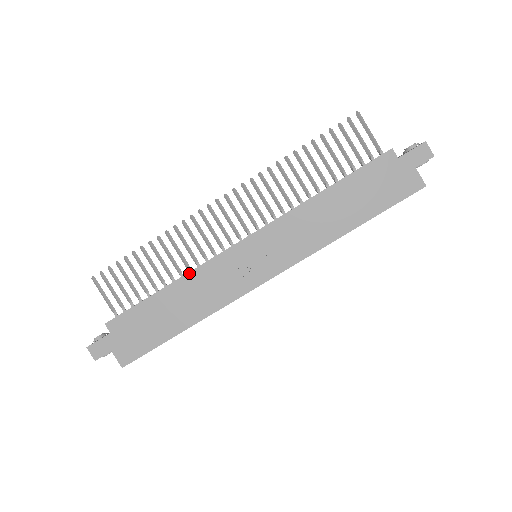
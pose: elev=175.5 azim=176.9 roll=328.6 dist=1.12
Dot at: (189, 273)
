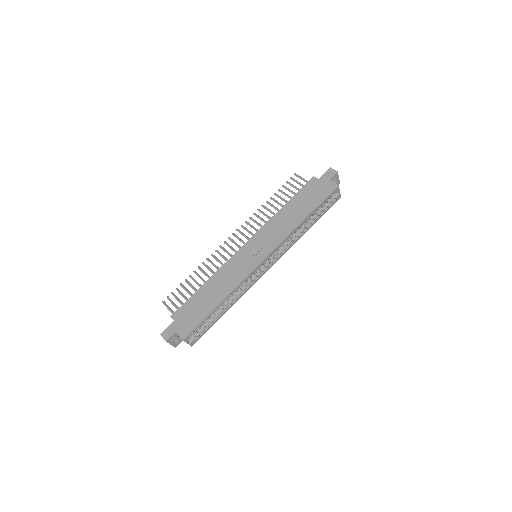
Dot at: (217, 272)
